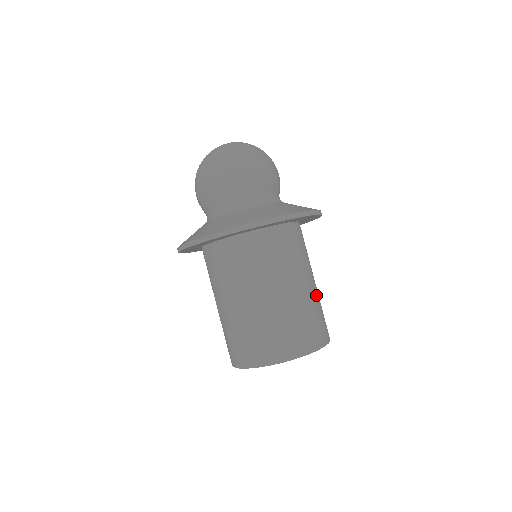
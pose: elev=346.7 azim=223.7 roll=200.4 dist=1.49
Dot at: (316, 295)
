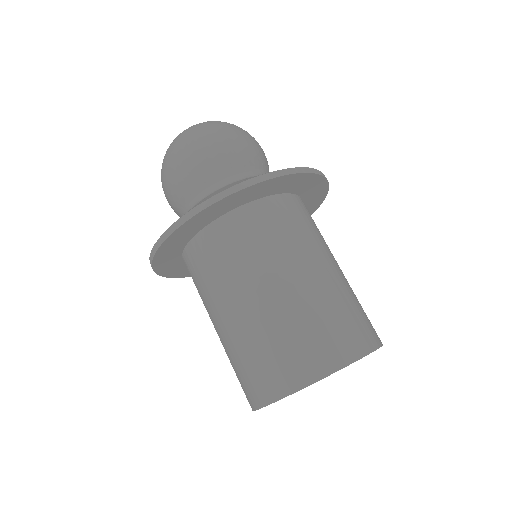
Dot at: (345, 283)
